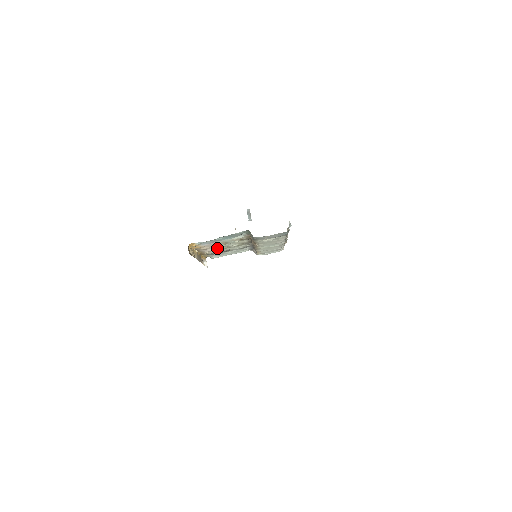
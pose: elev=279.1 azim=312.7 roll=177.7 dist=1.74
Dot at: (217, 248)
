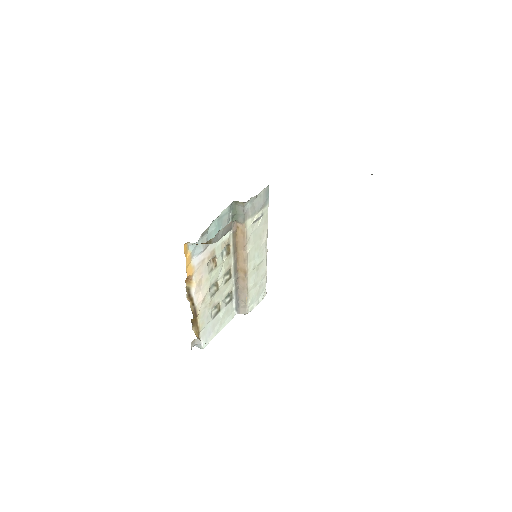
Dot at: (208, 287)
